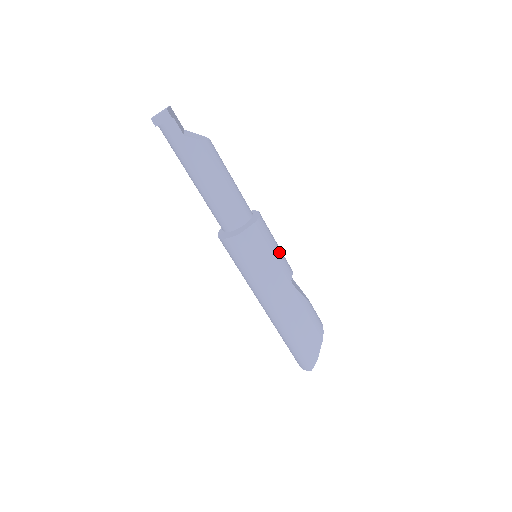
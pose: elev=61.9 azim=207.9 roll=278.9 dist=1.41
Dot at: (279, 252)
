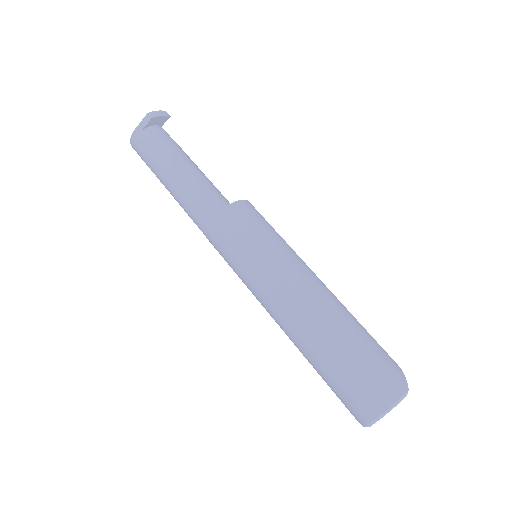
Dot at: occluded
